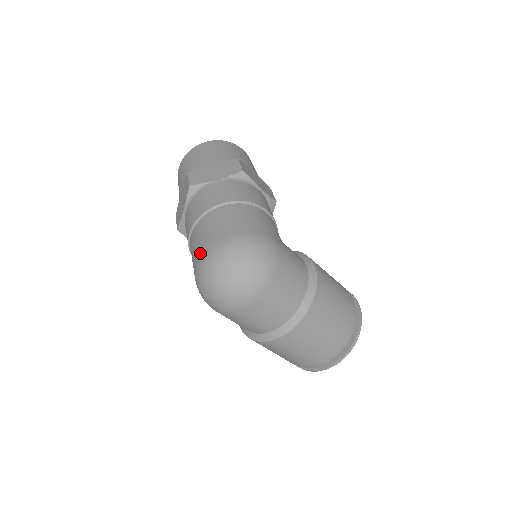
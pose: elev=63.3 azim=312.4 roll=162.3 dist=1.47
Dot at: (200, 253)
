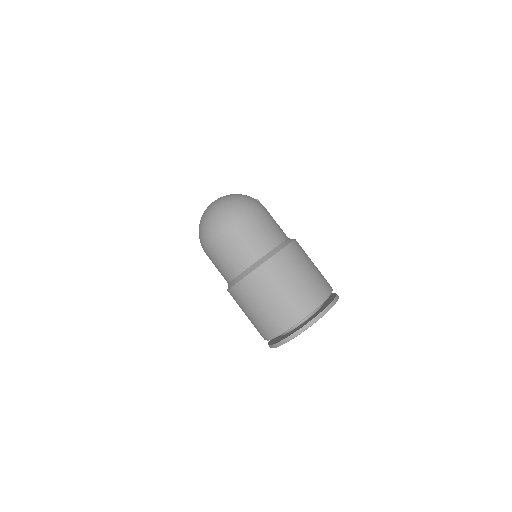
Dot at: occluded
